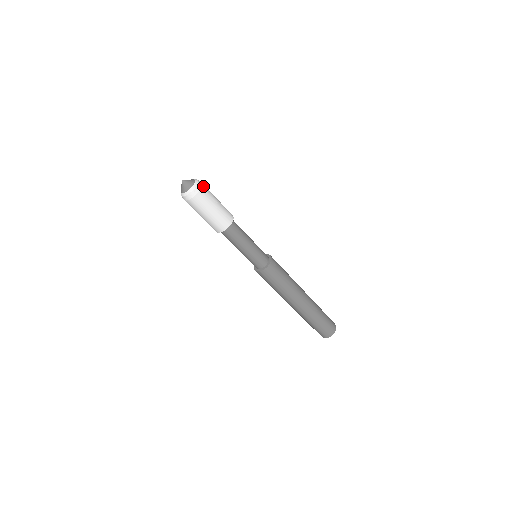
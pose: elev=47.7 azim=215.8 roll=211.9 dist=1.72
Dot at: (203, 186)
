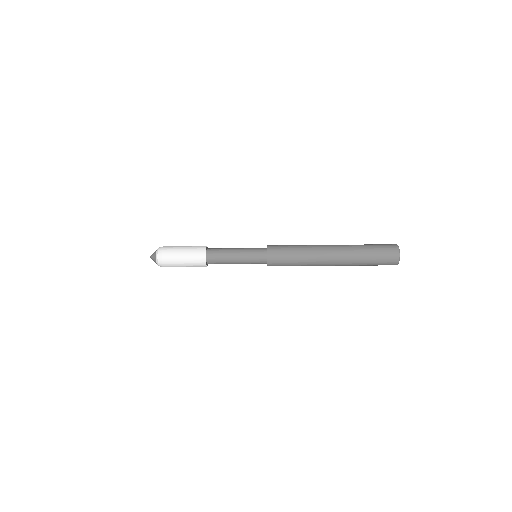
Dot at: occluded
